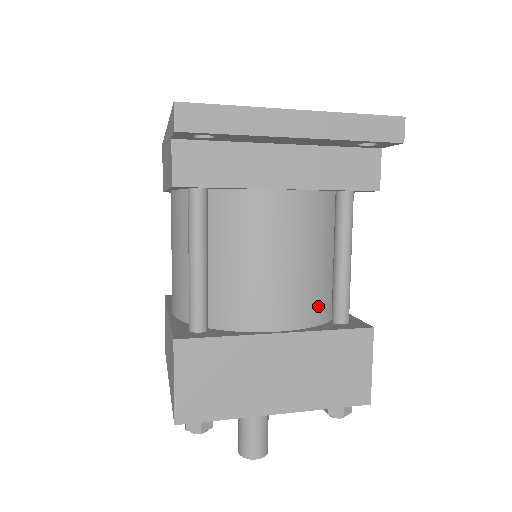
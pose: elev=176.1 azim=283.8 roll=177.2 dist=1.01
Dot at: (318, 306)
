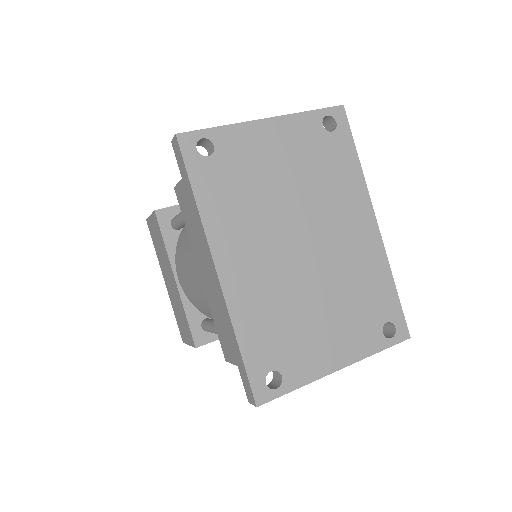
Dot at: occluded
